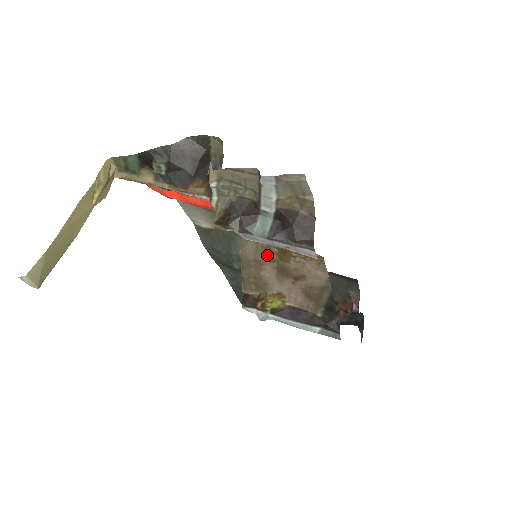
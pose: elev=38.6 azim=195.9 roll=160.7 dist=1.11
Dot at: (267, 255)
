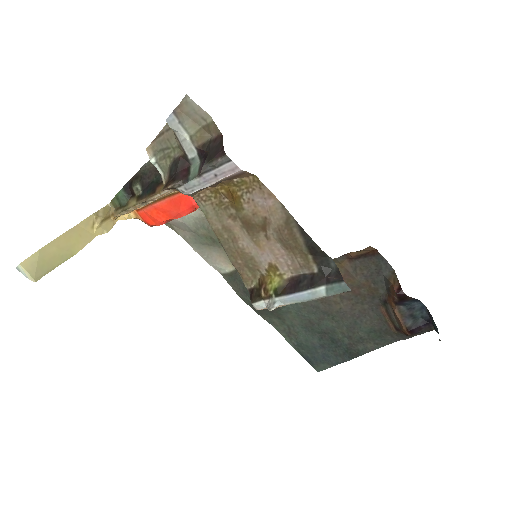
Dot at: (226, 213)
